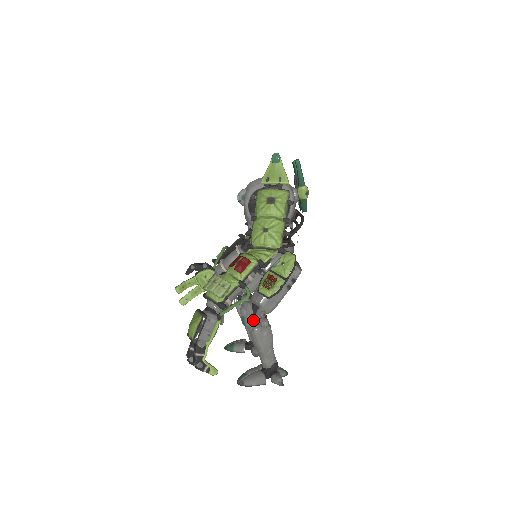
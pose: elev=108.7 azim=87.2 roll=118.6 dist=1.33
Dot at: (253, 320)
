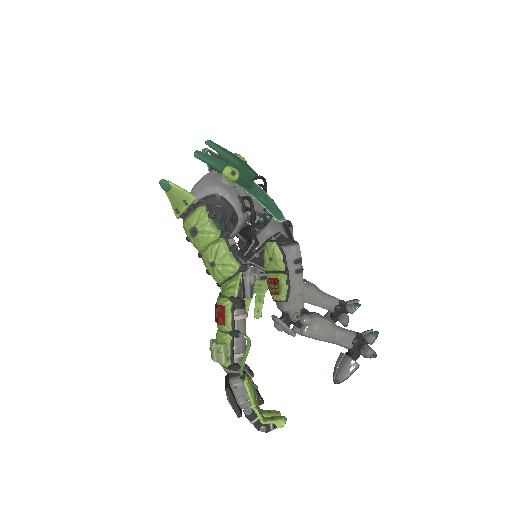
Dot at: (295, 325)
